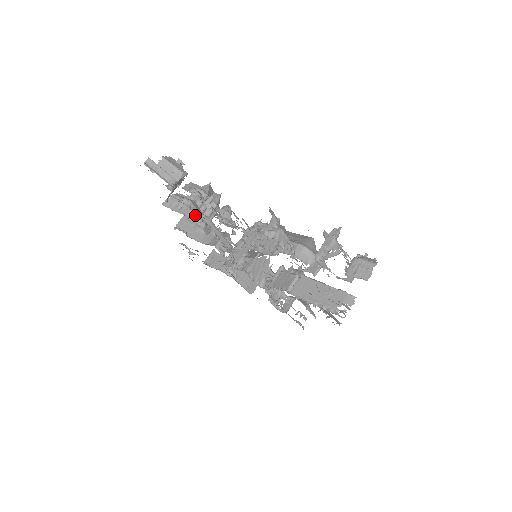
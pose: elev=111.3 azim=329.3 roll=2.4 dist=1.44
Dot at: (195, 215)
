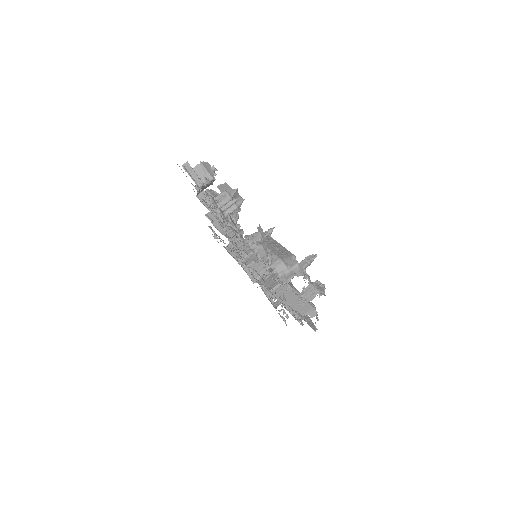
Dot at: occluded
